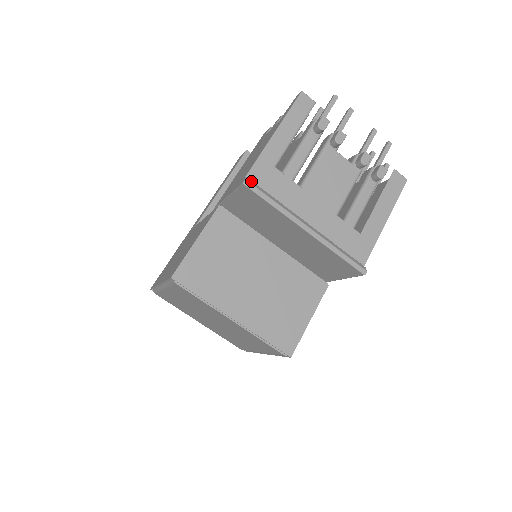
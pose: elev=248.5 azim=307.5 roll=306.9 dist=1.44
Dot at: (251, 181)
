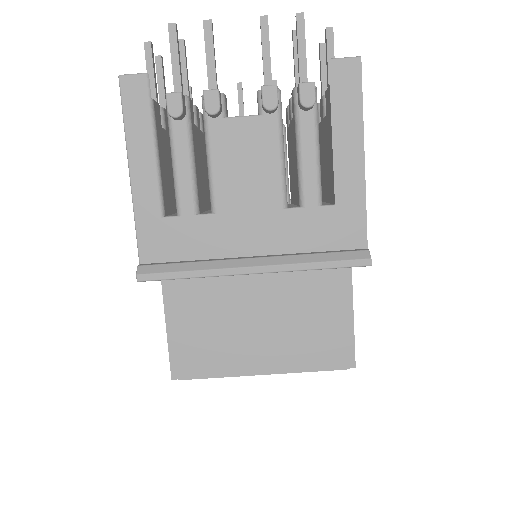
Dot at: (145, 268)
